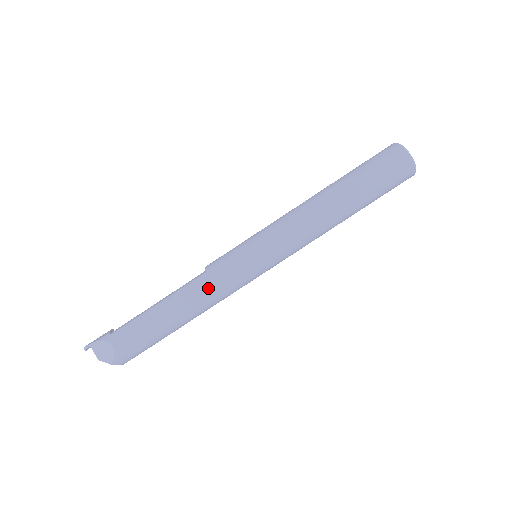
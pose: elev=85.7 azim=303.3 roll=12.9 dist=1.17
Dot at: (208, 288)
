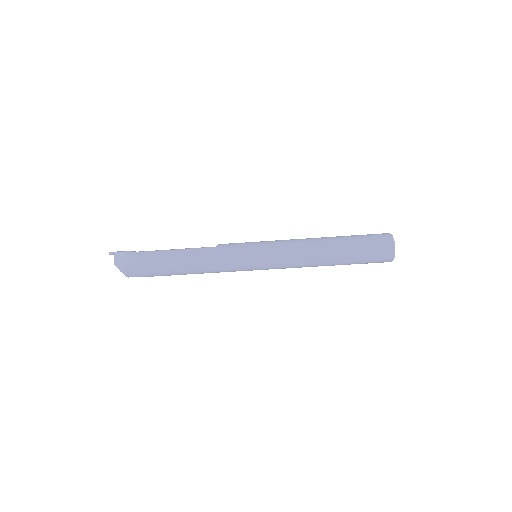
Dot at: (212, 257)
